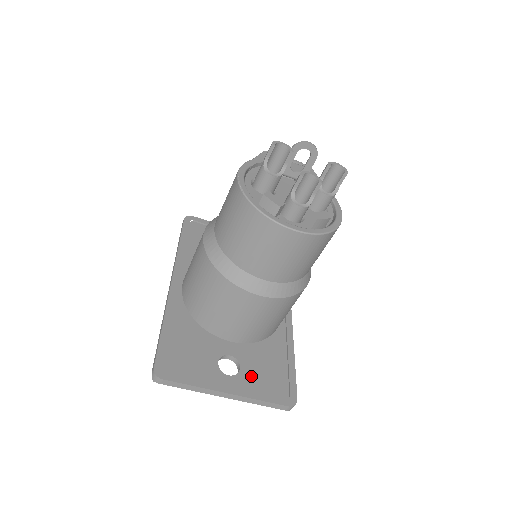
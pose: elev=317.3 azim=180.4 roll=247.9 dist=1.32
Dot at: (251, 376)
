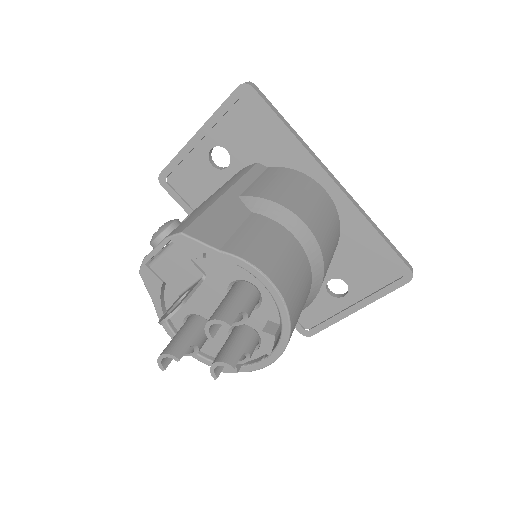
Dot at: (359, 282)
